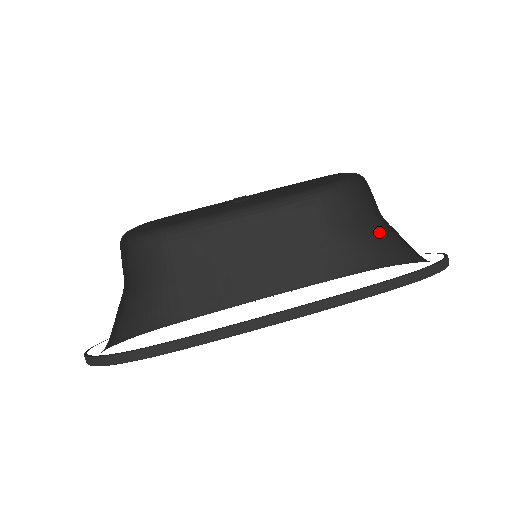
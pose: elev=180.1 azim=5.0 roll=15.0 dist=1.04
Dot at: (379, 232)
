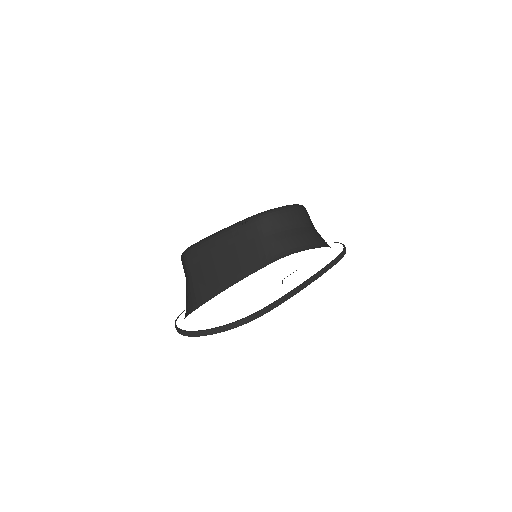
Dot at: (296, 235)
